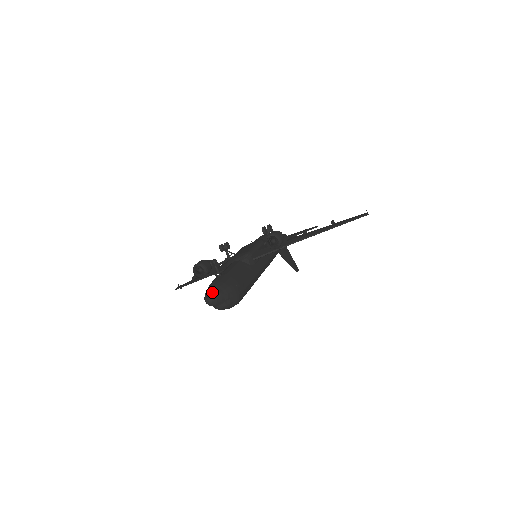
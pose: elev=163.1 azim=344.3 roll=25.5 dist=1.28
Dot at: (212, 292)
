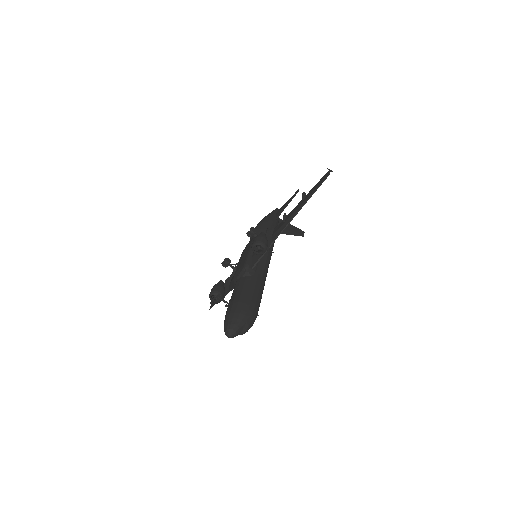
Dot at: (228, 328)
